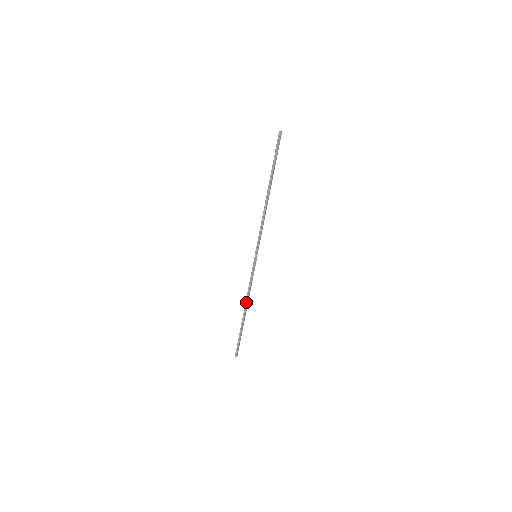
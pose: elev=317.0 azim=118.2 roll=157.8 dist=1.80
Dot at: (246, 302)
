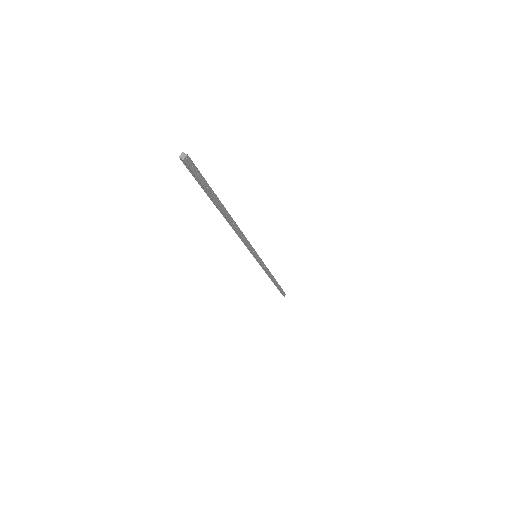
Dot at: (269, 277)
